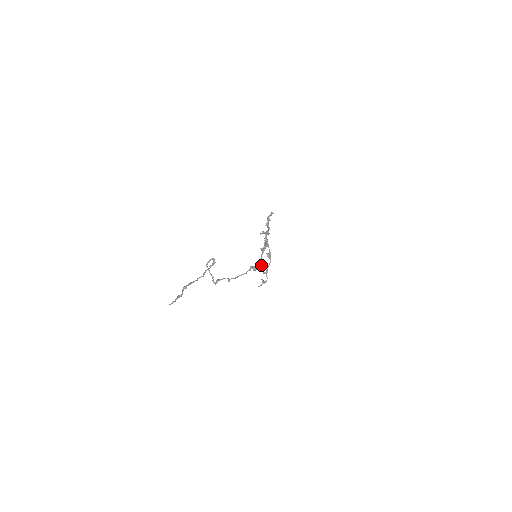
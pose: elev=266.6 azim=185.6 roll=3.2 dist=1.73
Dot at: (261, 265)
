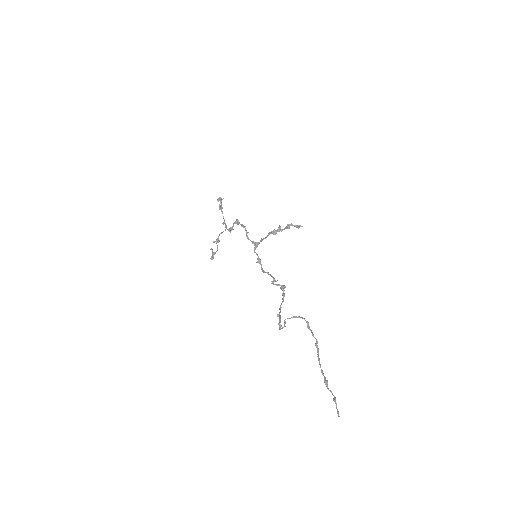
Dot at: (261, 266)
